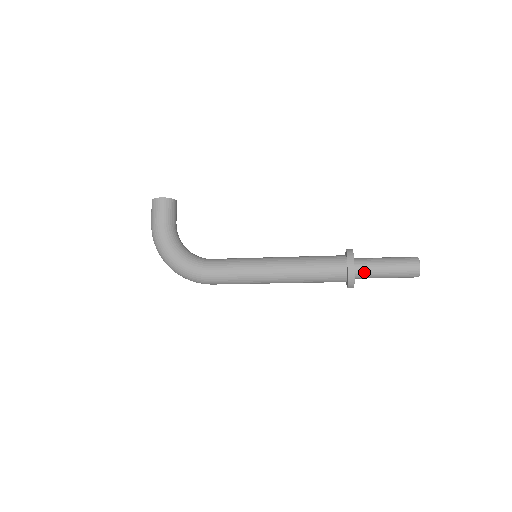
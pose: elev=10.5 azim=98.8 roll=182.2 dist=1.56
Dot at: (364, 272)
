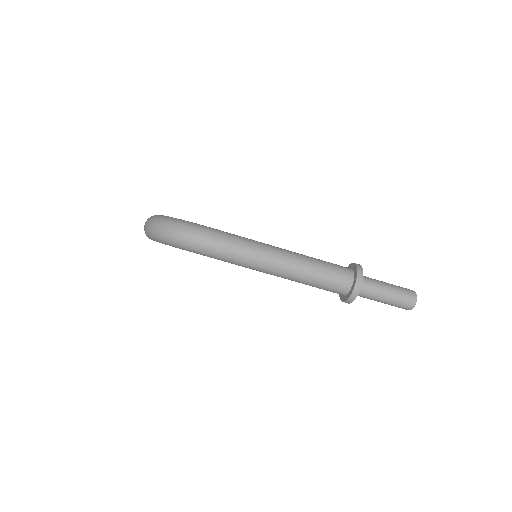
Dot at: (367, 278)
